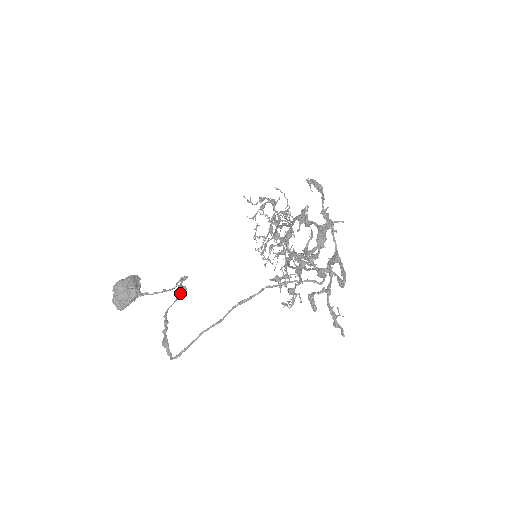
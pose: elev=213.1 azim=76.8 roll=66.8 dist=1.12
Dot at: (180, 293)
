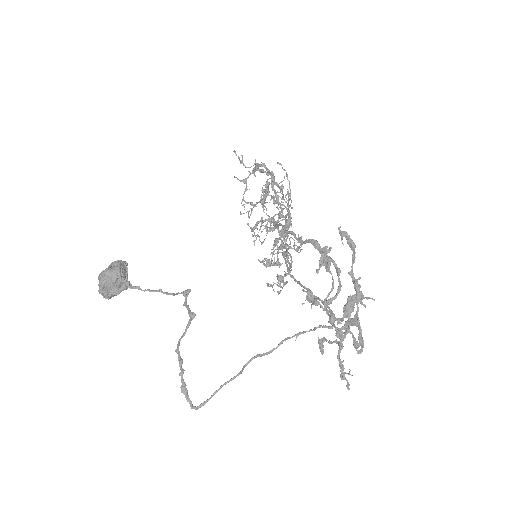
Dot at: (190, 321)
